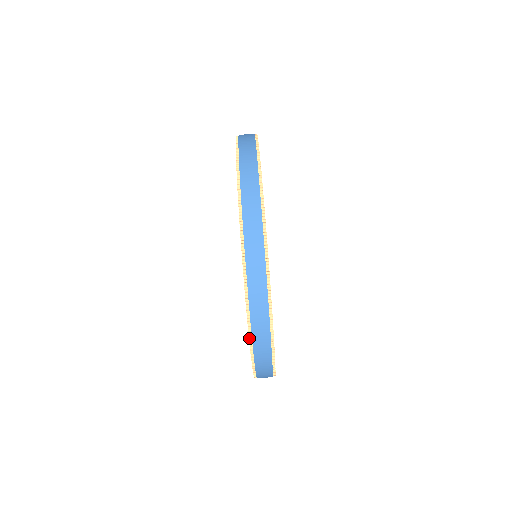
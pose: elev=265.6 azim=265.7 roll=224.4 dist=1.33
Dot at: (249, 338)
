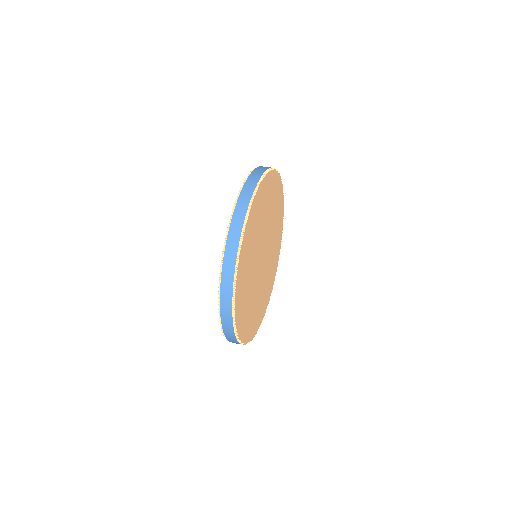
Dot at: (236, 200)
